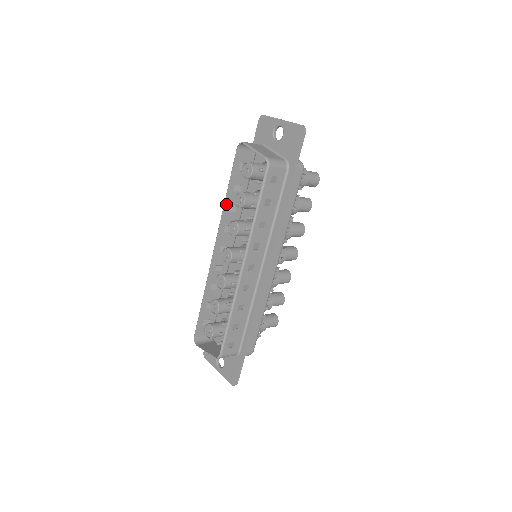
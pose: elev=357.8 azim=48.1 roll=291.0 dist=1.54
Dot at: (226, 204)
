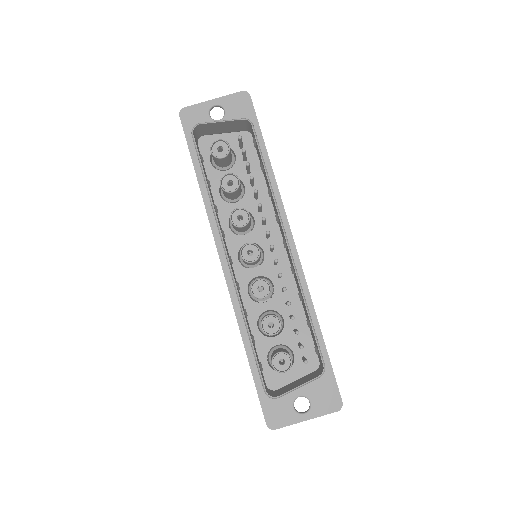
Dot at: (212, 200)
